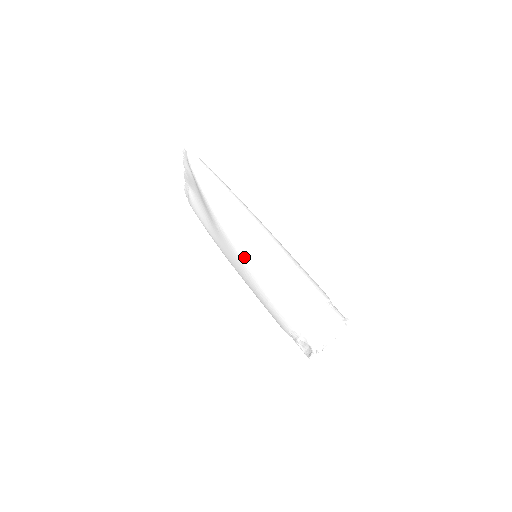
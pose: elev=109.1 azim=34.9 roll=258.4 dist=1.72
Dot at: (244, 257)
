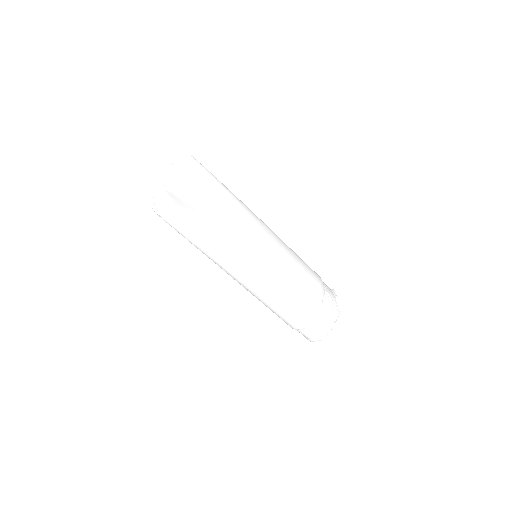
Dot at: occluded
